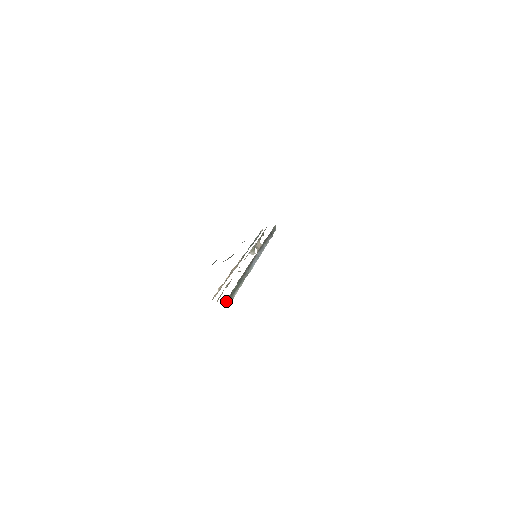
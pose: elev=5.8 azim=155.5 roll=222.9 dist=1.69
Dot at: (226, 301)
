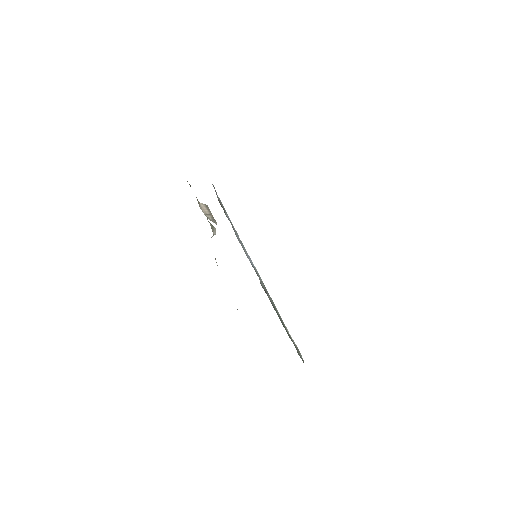
Dot at: occluded
